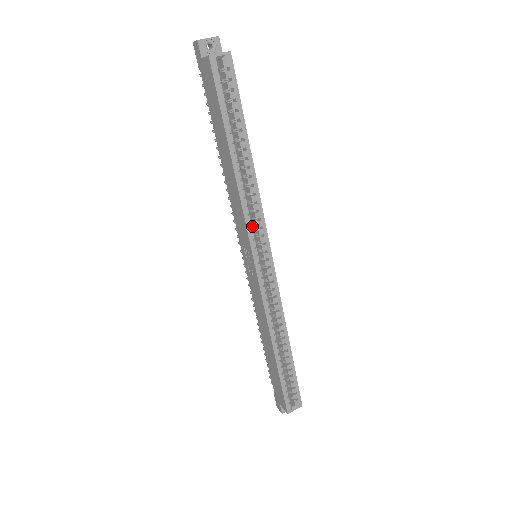
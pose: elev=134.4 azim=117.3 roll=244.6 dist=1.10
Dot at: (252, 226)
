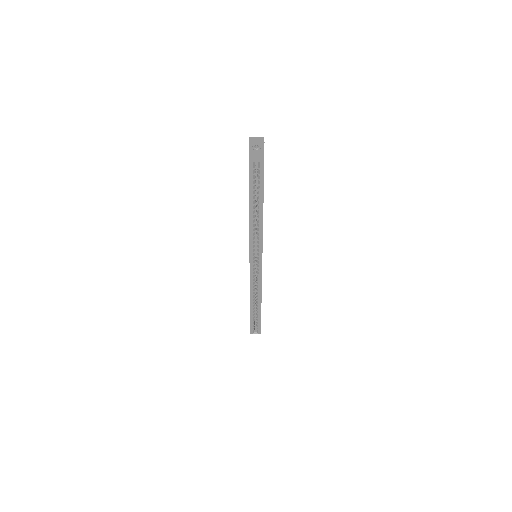
Dot at: (253, 246)
